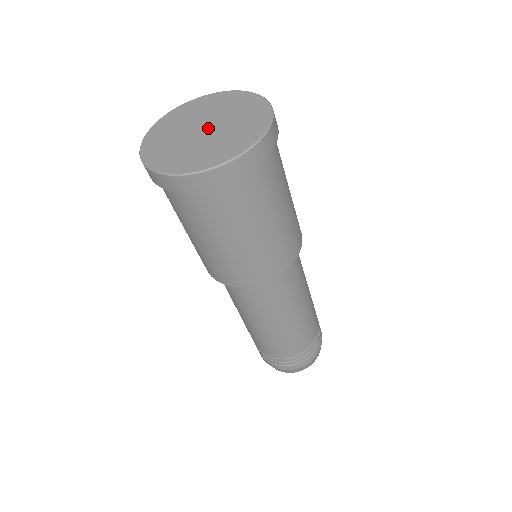
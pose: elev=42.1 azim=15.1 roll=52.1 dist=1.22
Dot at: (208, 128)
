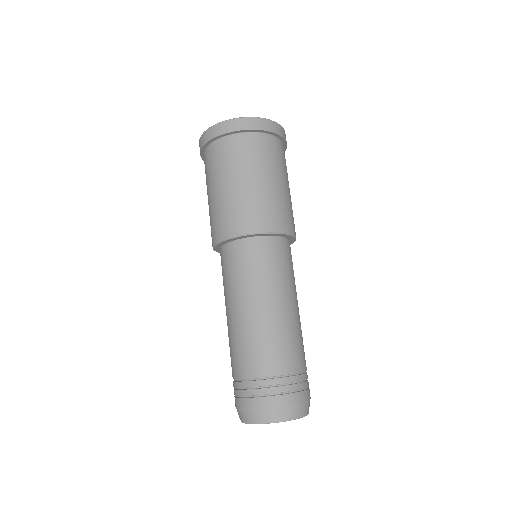
Dot at: occluded
